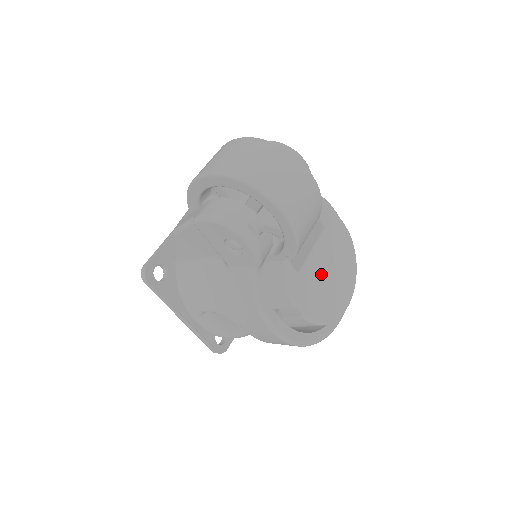
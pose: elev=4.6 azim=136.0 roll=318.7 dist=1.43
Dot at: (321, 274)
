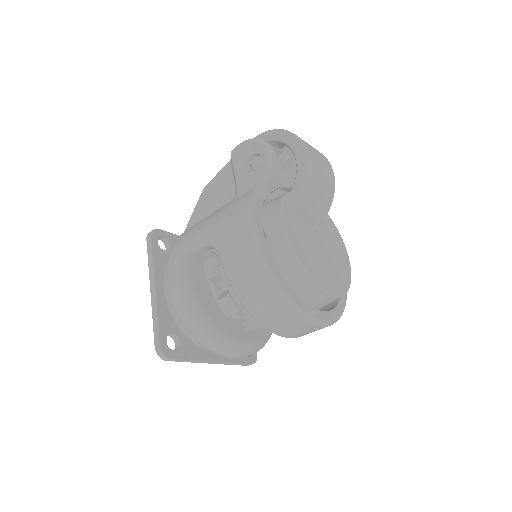
Dot at: (315, 241)
